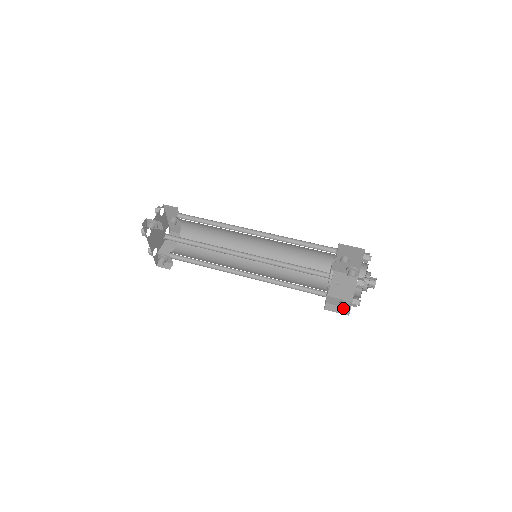
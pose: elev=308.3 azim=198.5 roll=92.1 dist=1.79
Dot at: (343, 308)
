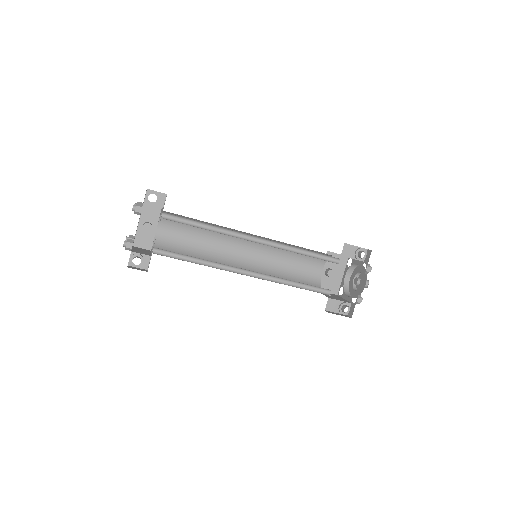
Dot at: (348, 306)
